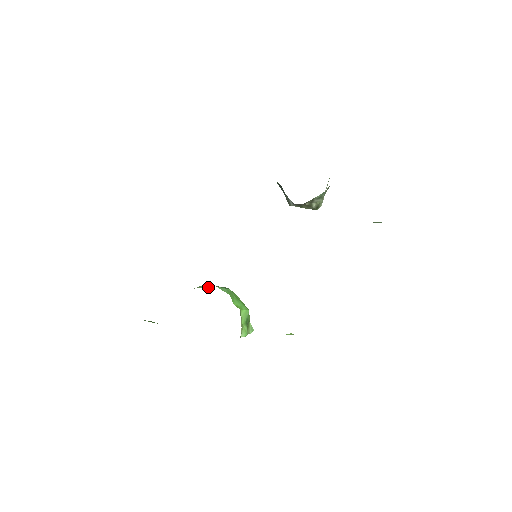
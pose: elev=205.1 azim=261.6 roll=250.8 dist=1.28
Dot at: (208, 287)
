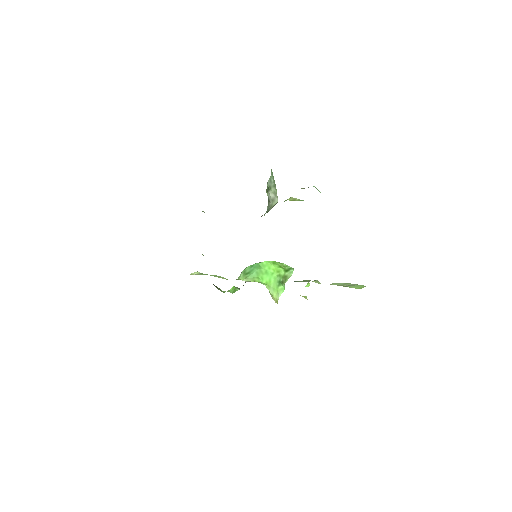
Dot at: (243, 278)
